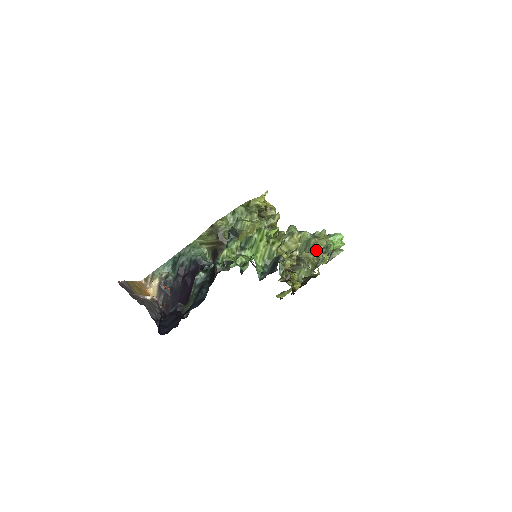
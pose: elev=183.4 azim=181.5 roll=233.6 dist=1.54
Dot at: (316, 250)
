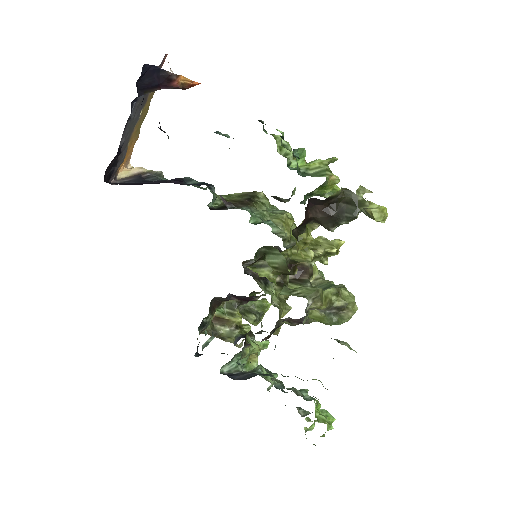
Dot at: occluded
